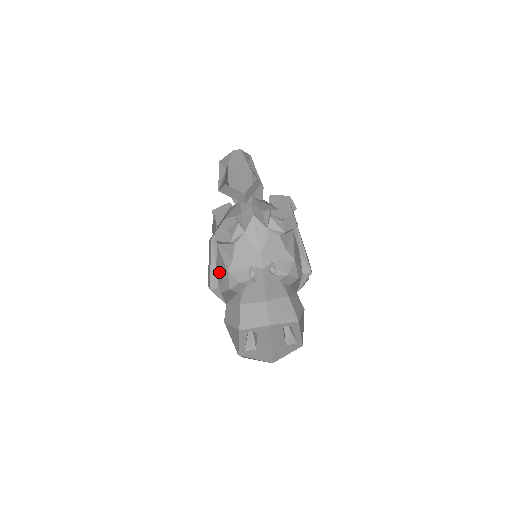
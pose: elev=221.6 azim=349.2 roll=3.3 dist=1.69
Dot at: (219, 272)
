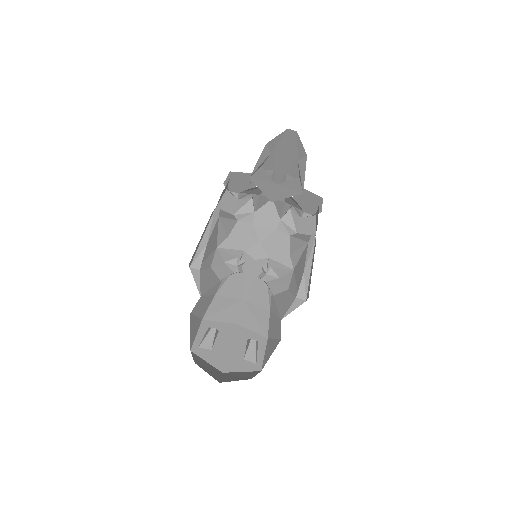
Dot at: (207, 249)
